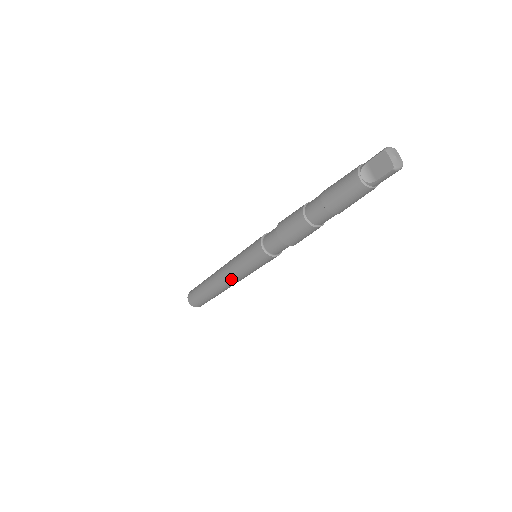
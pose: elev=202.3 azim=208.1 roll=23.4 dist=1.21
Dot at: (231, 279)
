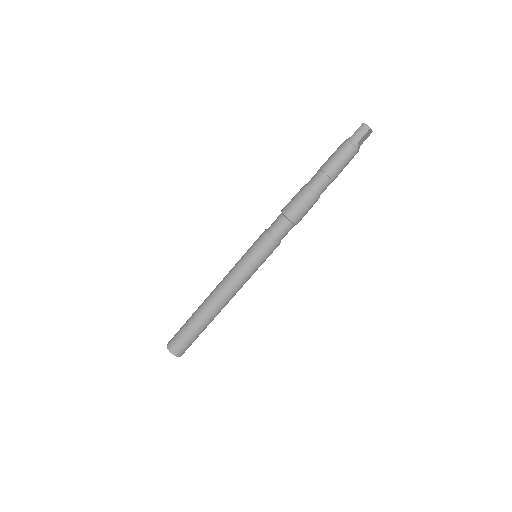
Dot at: (224, 279)
